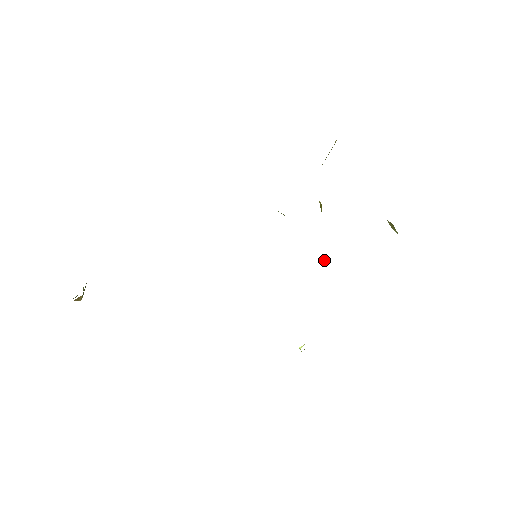
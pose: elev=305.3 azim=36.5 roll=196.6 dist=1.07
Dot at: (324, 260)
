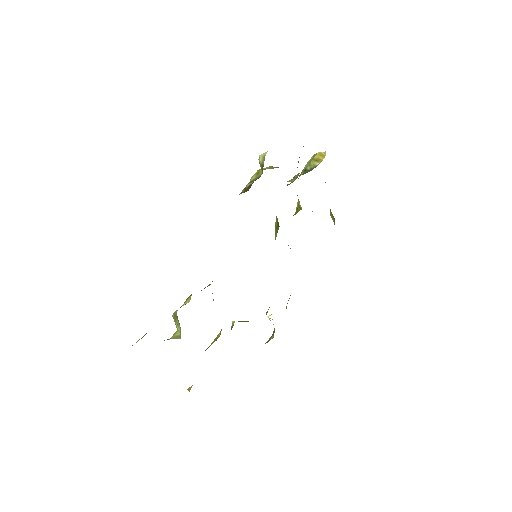
Dot at: occluded
